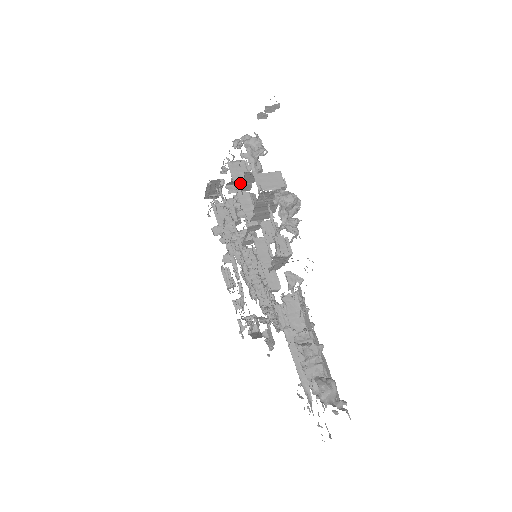
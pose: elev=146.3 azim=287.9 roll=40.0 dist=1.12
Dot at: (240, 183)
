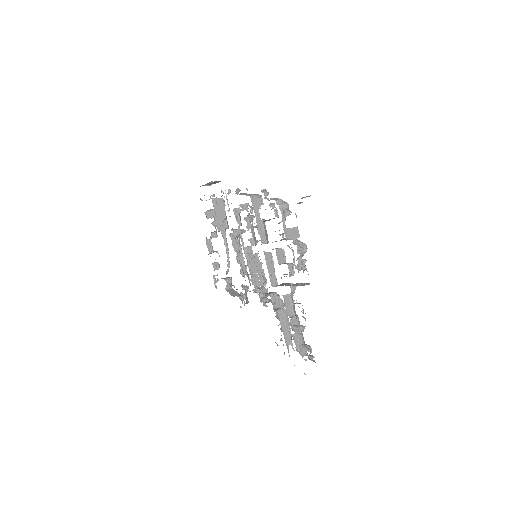
Dot at: (258, 213)
